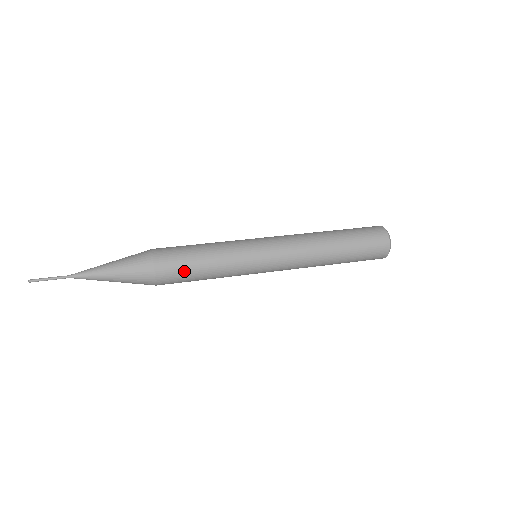
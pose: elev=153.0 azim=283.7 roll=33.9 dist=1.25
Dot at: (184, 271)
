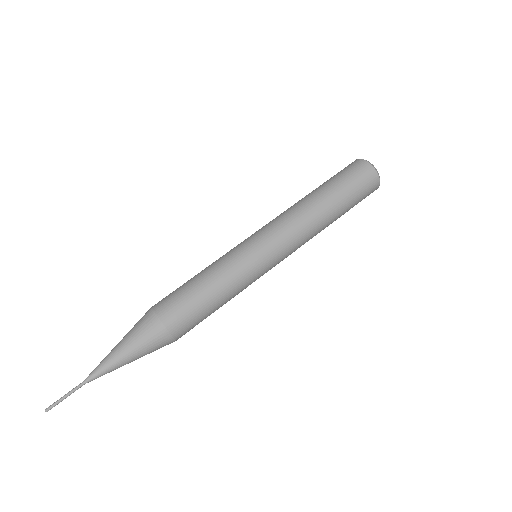
Dot at: (201, 321)
